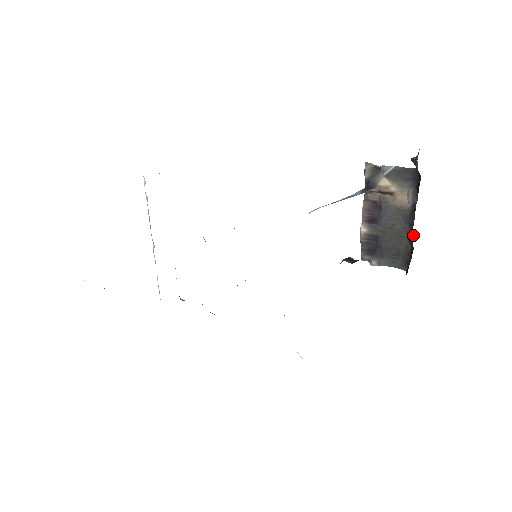
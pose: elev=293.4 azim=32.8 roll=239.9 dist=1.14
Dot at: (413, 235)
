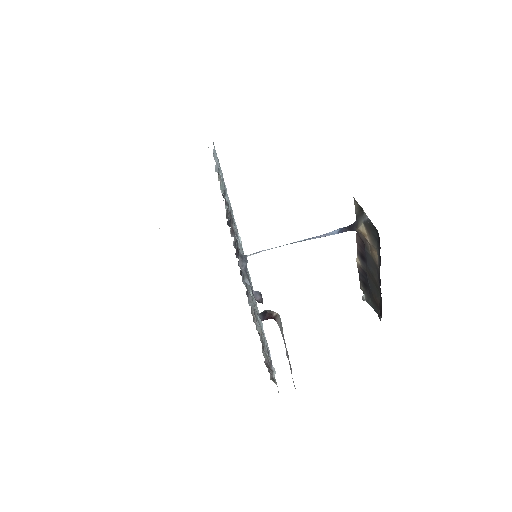
Dot at: occluded
